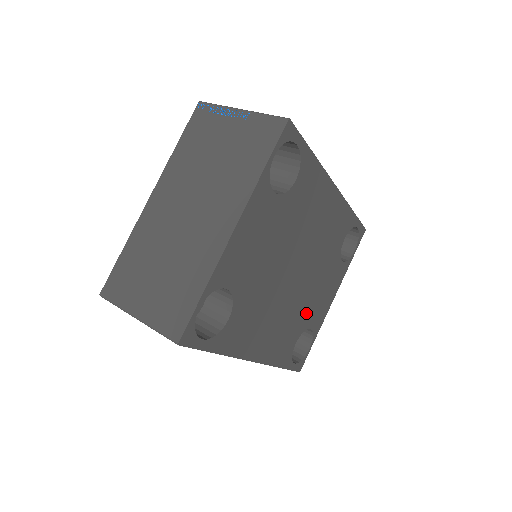
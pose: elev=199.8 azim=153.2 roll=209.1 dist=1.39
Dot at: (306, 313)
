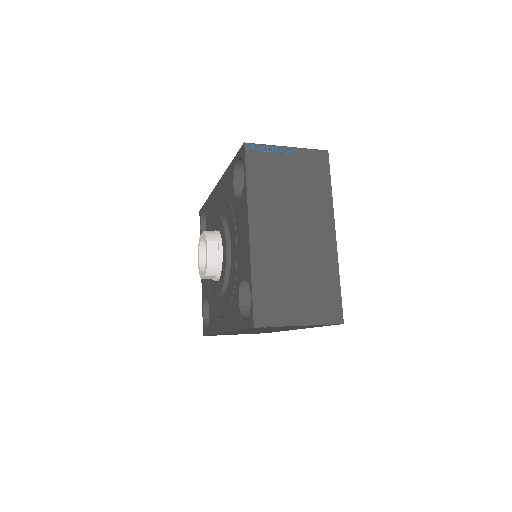
Dot at: occluded
